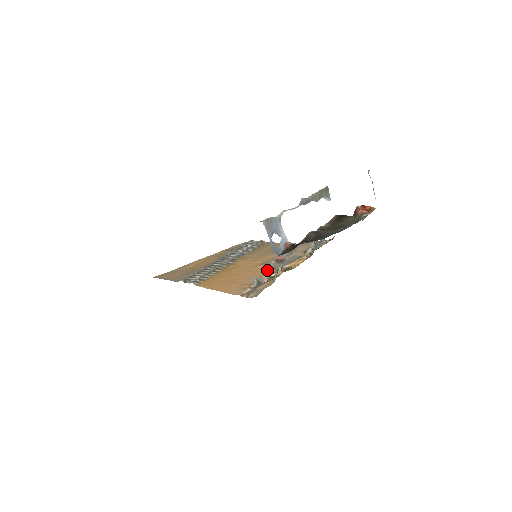
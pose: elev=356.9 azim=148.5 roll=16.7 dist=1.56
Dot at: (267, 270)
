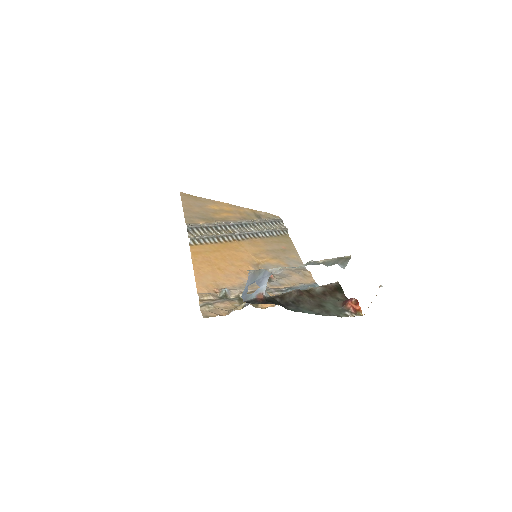
Dot at: occluded
